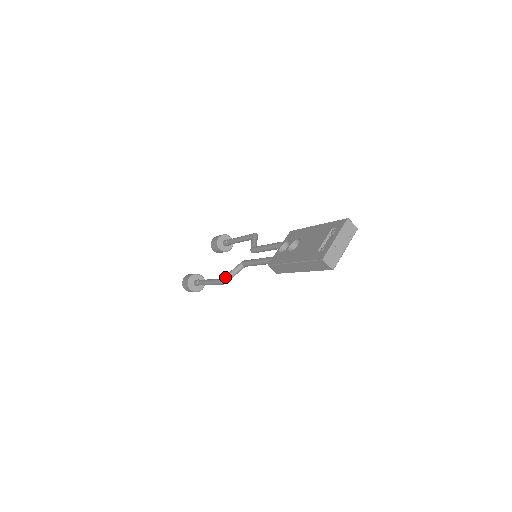
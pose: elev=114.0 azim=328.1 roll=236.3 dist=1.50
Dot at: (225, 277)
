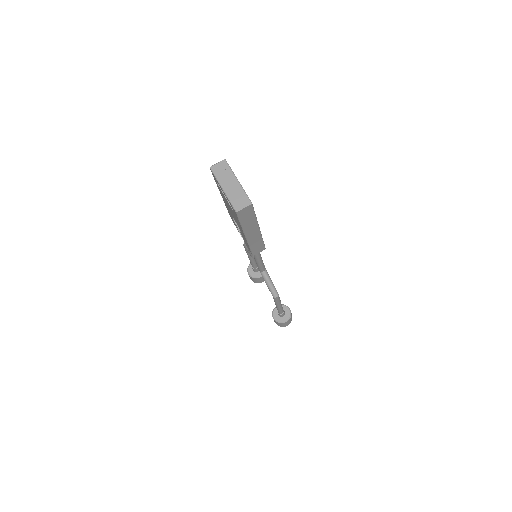
Dot at: occluded
